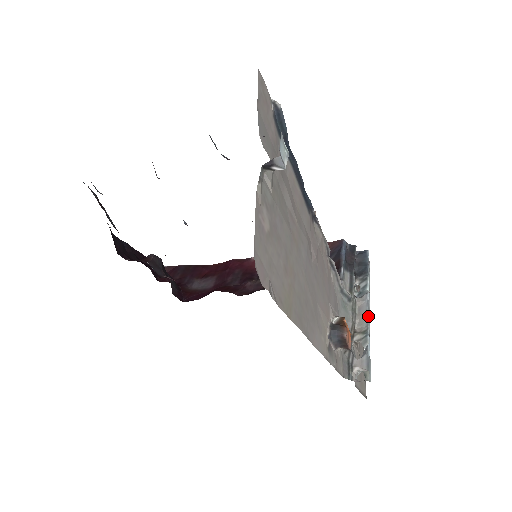
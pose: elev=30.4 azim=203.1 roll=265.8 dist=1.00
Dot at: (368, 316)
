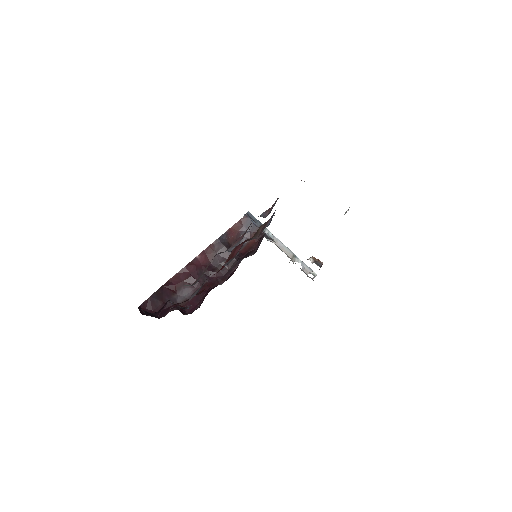
Dot at: (287, 247)
